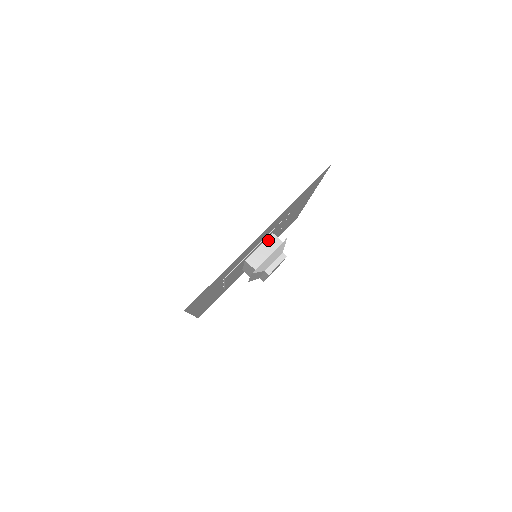
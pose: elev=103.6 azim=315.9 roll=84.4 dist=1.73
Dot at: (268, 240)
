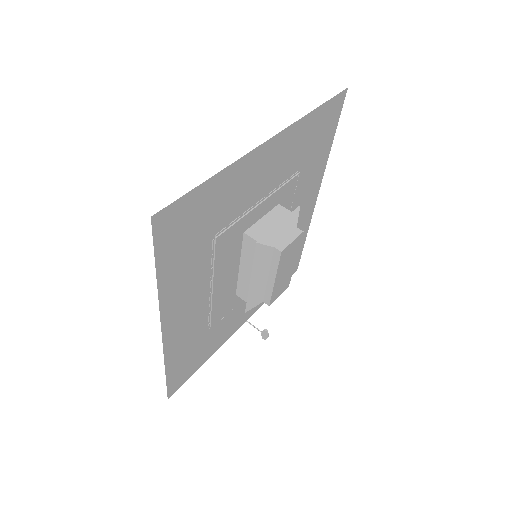
Dot at: (273, 211)
